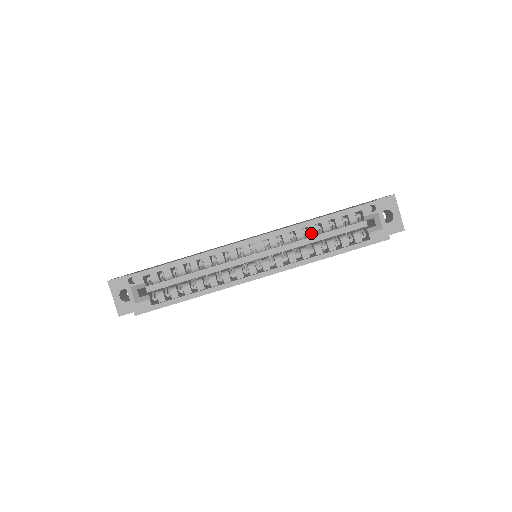
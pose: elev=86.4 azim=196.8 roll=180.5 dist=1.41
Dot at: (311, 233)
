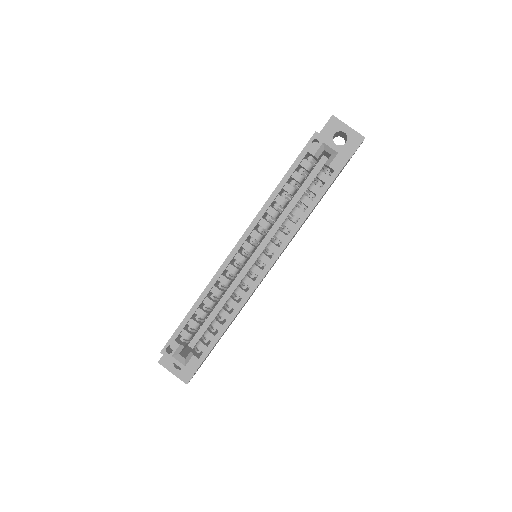
Dot at: (281, 204)
